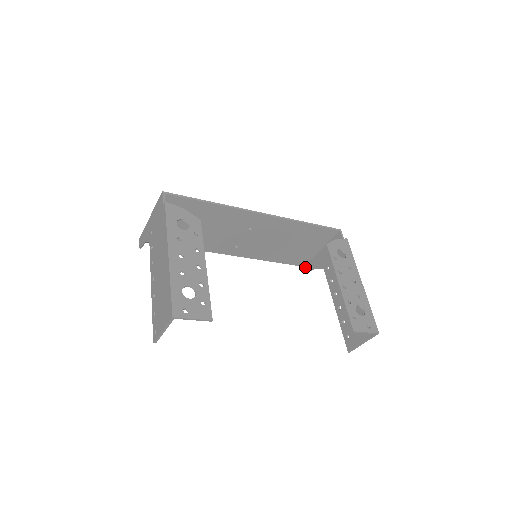
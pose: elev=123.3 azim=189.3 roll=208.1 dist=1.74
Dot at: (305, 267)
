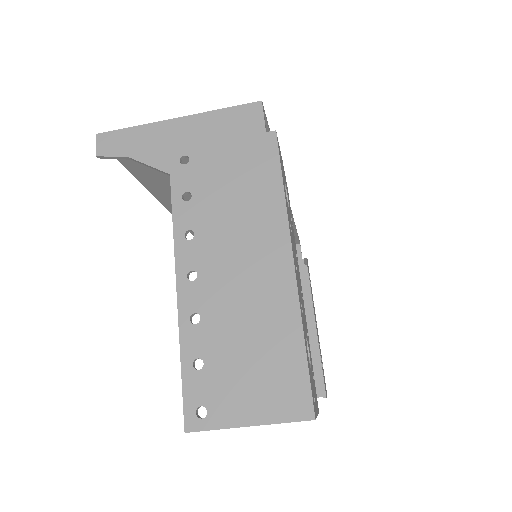
Dot at: occluded
